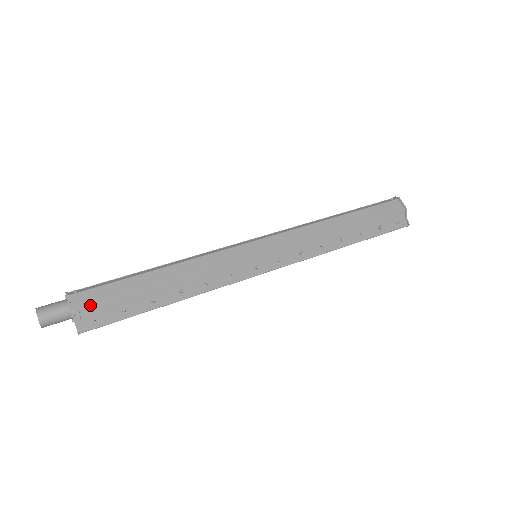
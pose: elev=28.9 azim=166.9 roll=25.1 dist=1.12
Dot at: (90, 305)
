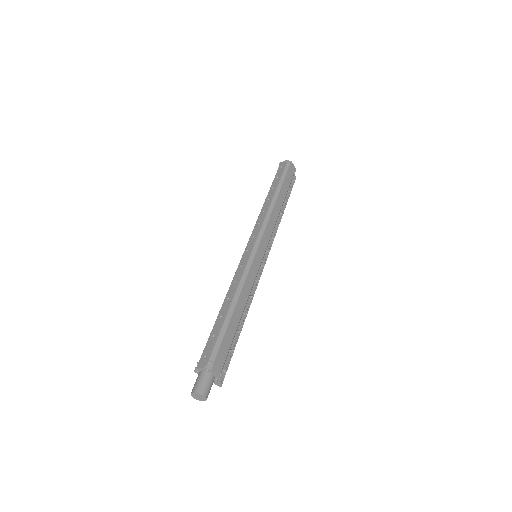
Dot at: occluded
